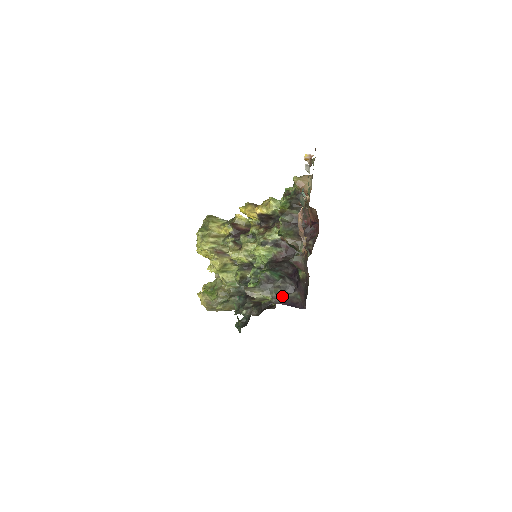
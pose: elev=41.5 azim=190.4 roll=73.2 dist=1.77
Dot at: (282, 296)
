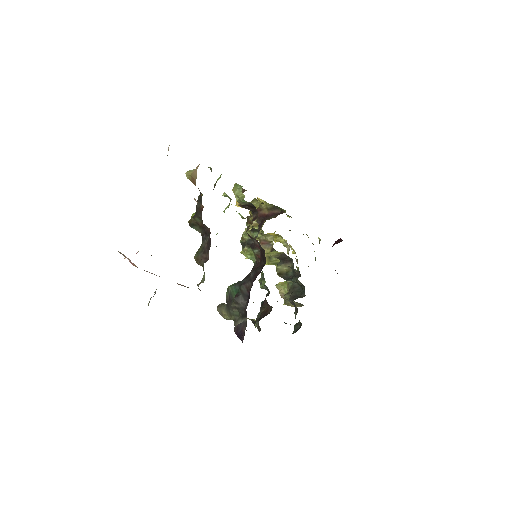
Dot at: (240, 320)
